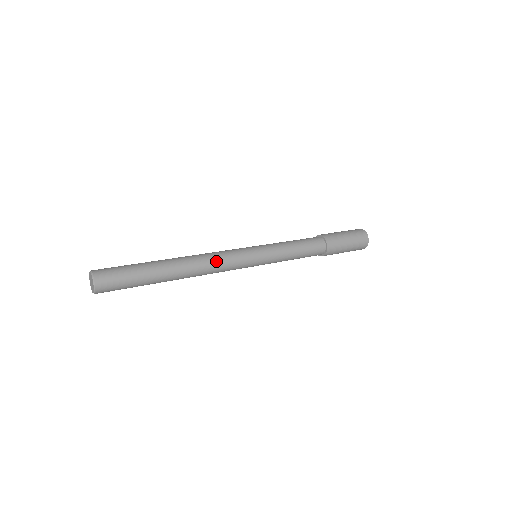
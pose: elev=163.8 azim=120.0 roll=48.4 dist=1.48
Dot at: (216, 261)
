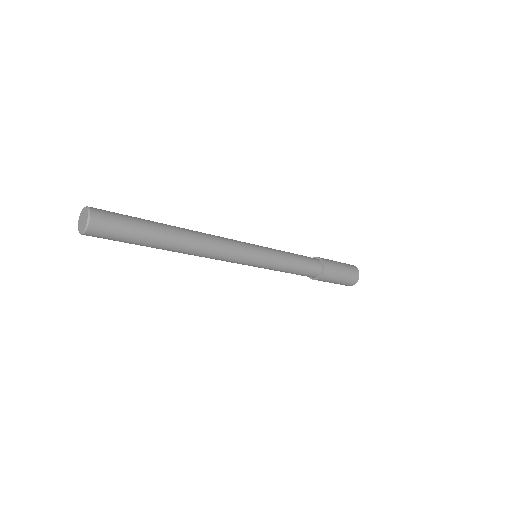
Dot at: (217, 236)
